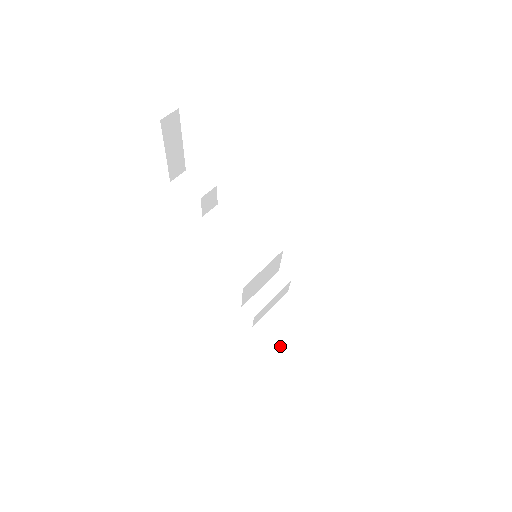
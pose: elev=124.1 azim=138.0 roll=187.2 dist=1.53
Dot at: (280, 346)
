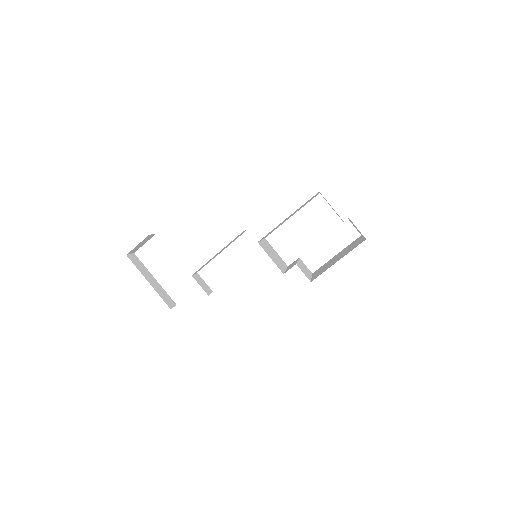
Dot at: occluded
